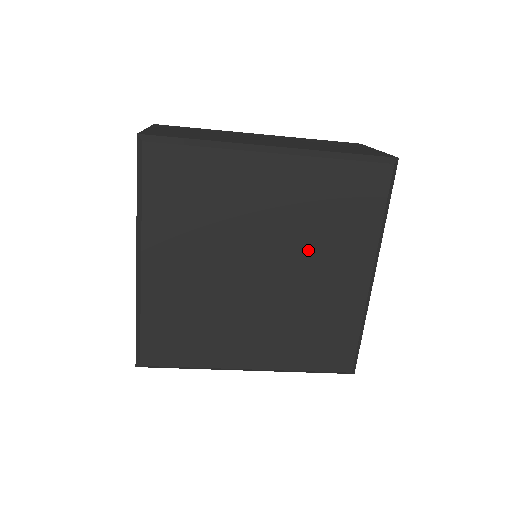
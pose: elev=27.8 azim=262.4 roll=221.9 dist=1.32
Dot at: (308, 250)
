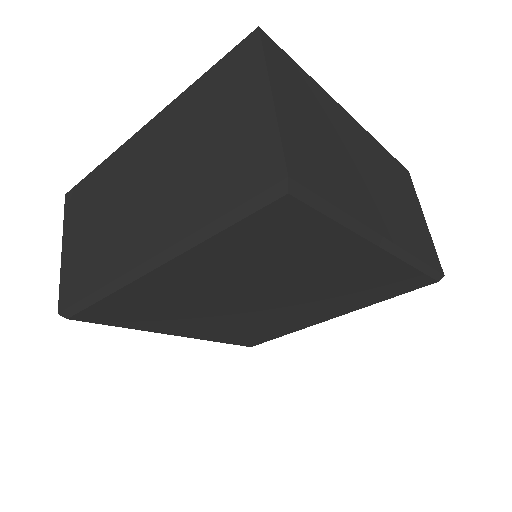
Dot at: (286, 275)
